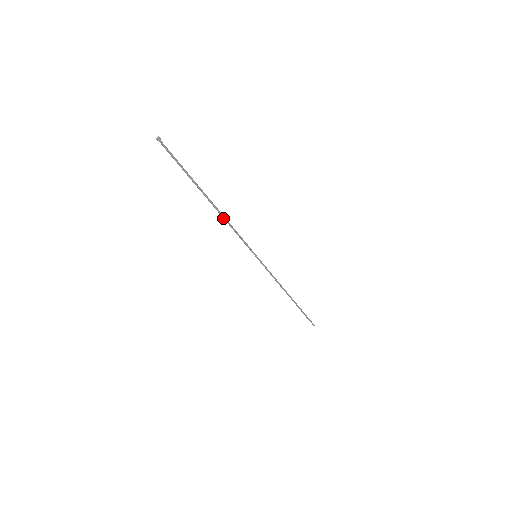
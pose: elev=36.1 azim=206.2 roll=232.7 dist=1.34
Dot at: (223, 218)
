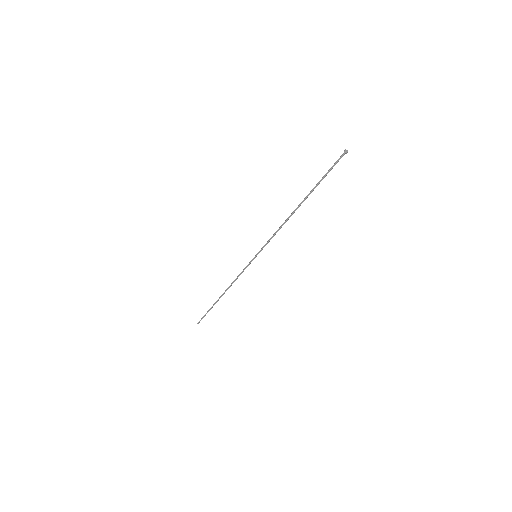
Dot at: (286, 221)
